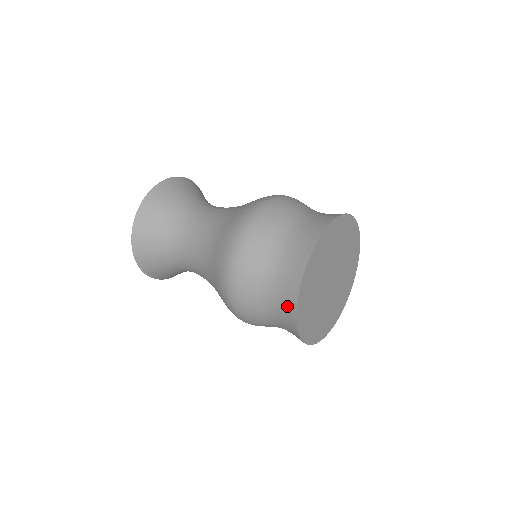
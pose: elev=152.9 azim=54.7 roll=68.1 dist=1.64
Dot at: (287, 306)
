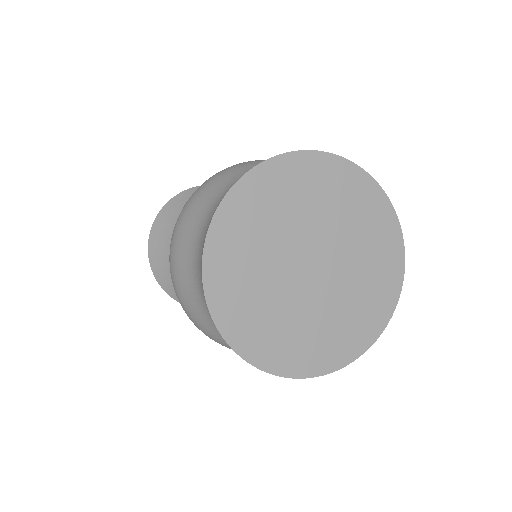
Dot at: occluded
